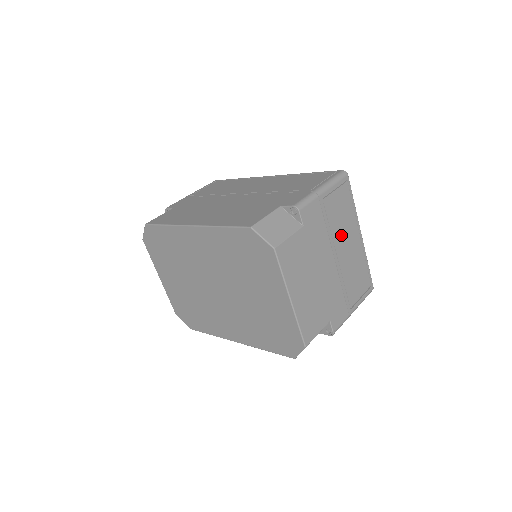
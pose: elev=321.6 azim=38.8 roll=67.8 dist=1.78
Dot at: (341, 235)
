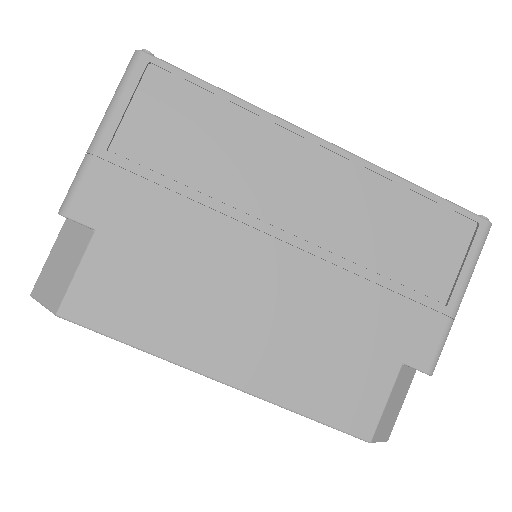
Dot at: occluded
